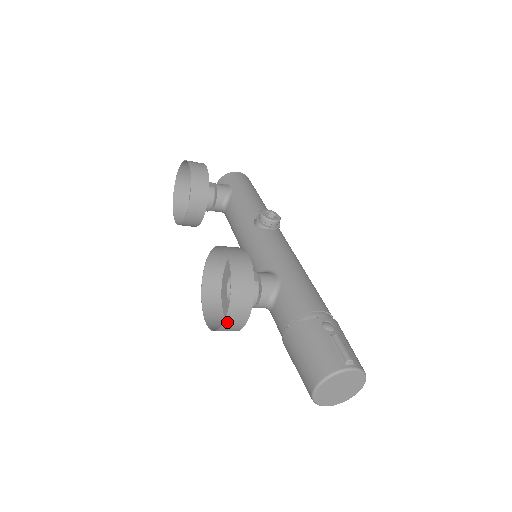
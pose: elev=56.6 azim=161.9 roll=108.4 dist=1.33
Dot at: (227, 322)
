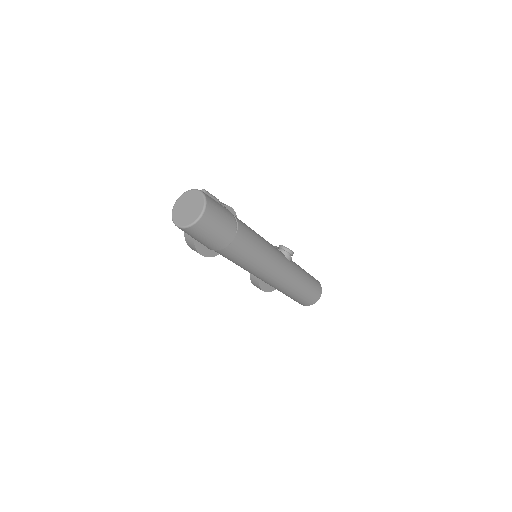
Dot at: occluded
